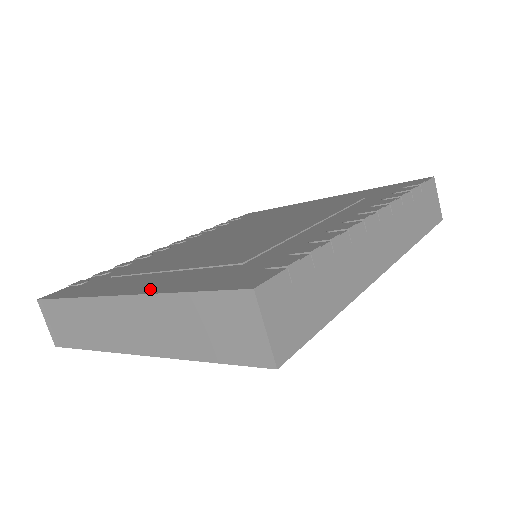
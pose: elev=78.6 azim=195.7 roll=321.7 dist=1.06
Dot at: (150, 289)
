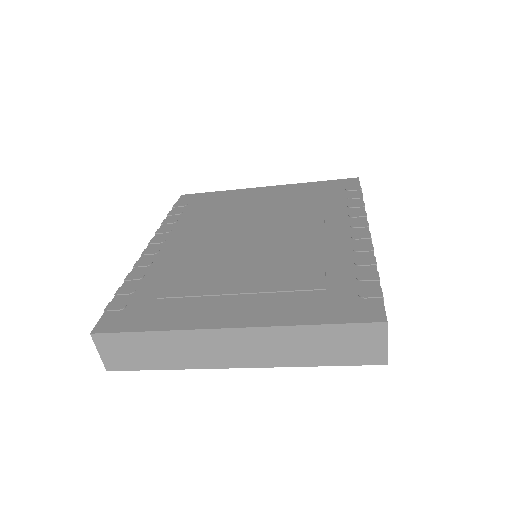
Dot at: (264, 320)
